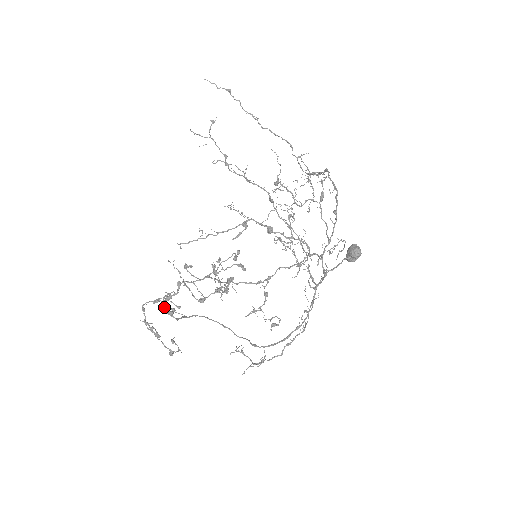
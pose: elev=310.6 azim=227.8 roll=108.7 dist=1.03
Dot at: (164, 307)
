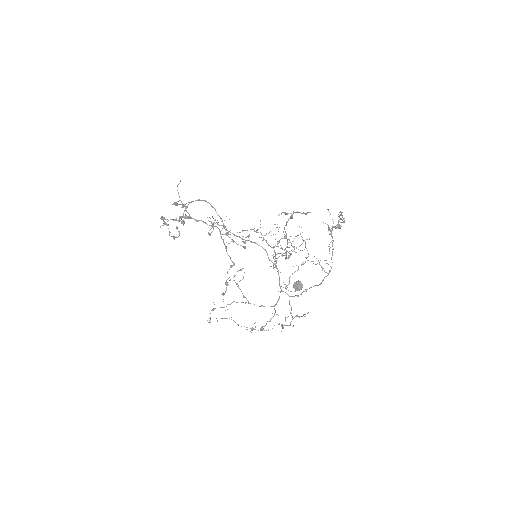
Dot at: (179, 217)
